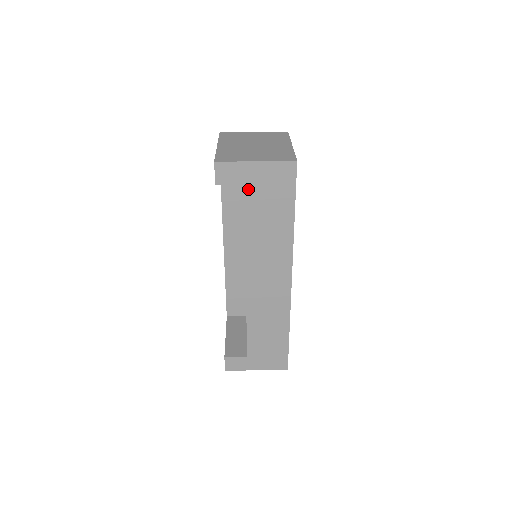
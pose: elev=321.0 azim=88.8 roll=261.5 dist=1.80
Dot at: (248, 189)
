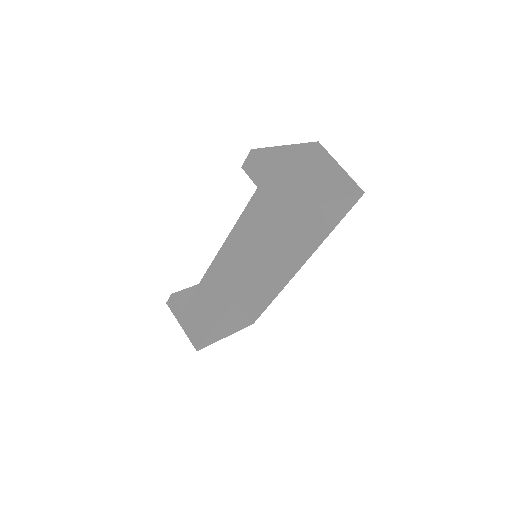
Dot at: (258, 194)
